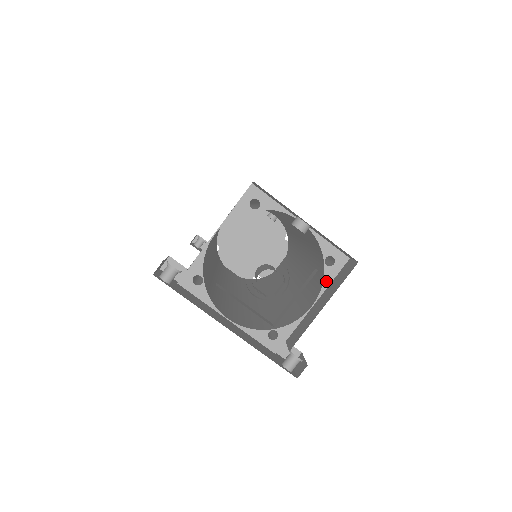
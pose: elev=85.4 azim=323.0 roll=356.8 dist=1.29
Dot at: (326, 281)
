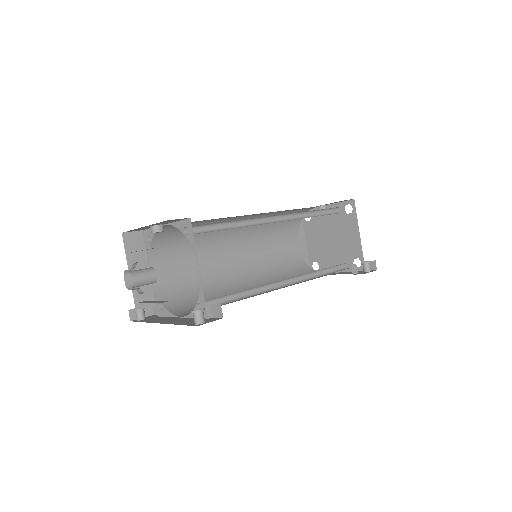
Dot at: (193, 245)
